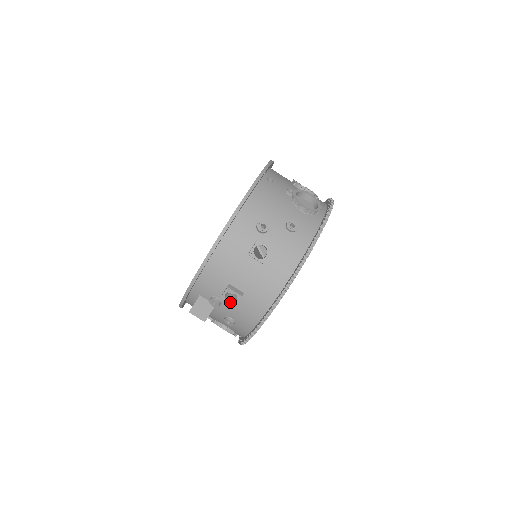
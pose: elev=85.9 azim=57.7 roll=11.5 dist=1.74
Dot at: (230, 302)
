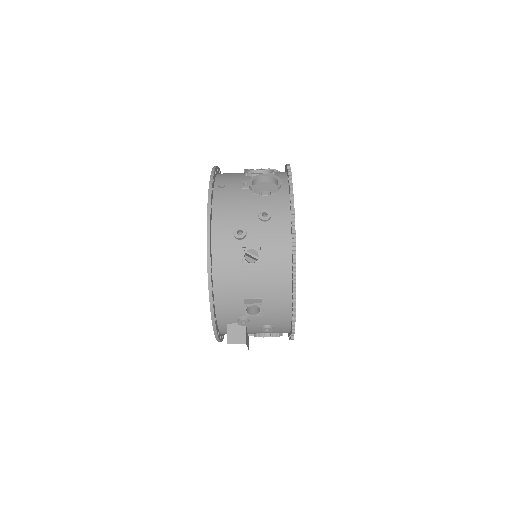
Dot at: (255, 314)
